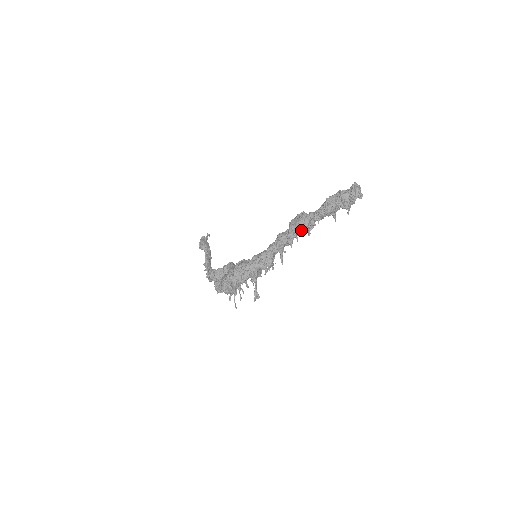
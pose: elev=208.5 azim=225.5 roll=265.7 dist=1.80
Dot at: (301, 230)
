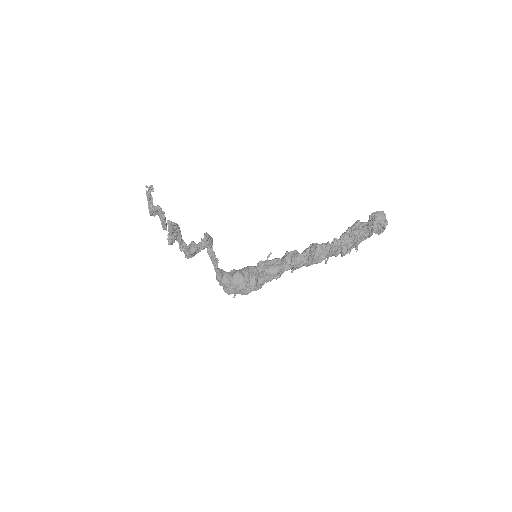
Dot at: occluded
